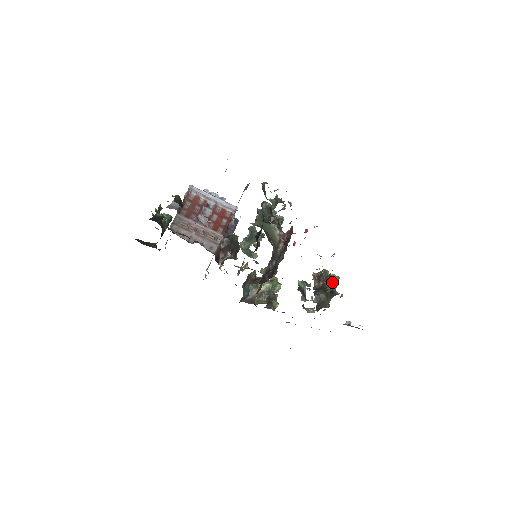
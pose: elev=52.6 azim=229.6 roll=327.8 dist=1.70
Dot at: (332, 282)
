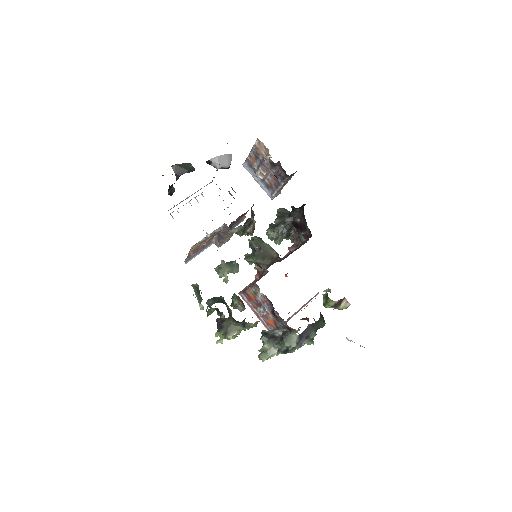
Dot at: occluded
